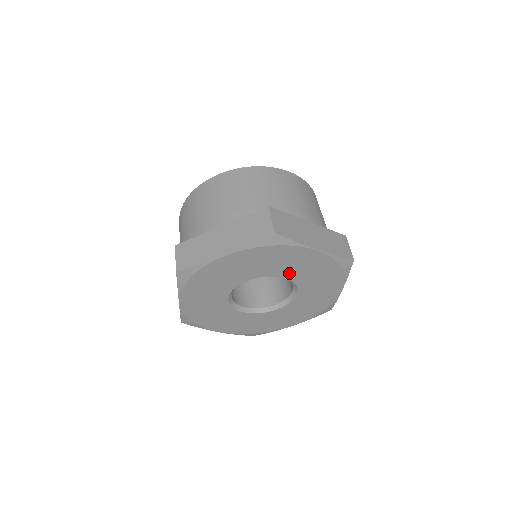
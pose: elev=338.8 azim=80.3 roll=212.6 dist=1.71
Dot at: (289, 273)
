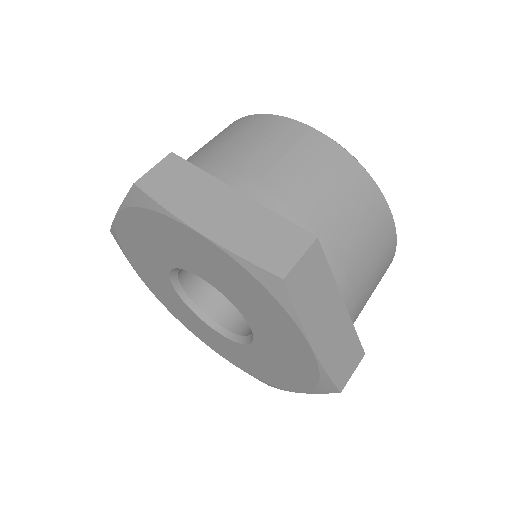
Dot at: (204, 273)
